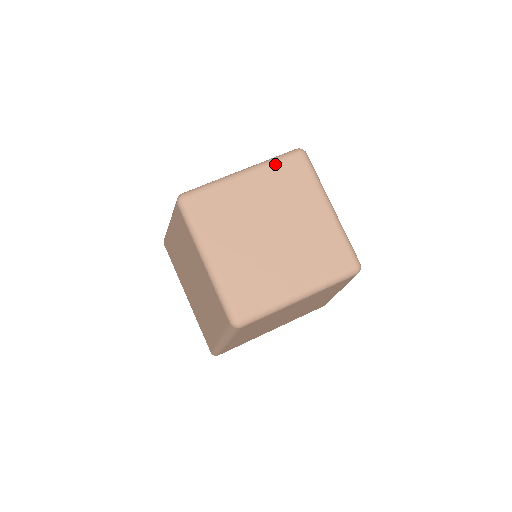
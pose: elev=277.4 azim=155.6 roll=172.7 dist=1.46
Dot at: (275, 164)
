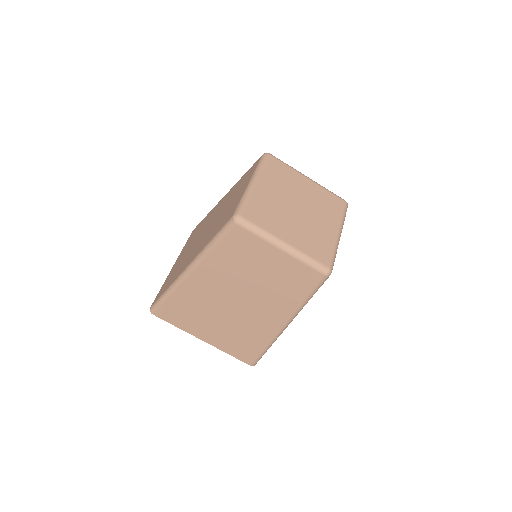
Dot at: (264, 168)
